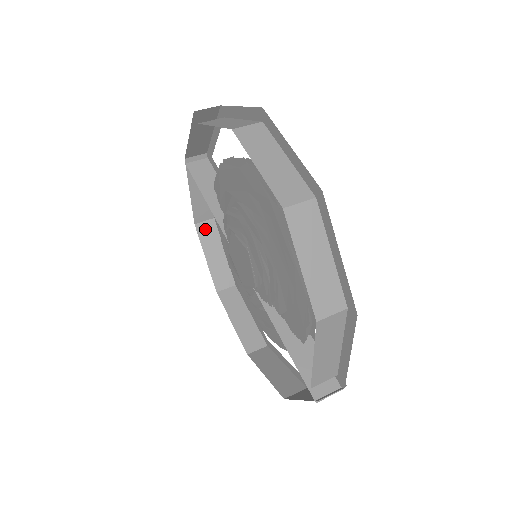
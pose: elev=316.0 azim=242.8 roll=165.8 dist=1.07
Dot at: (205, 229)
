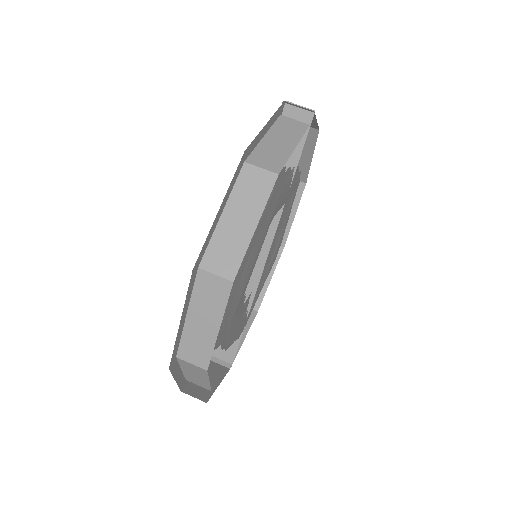
Dot at: occluded
